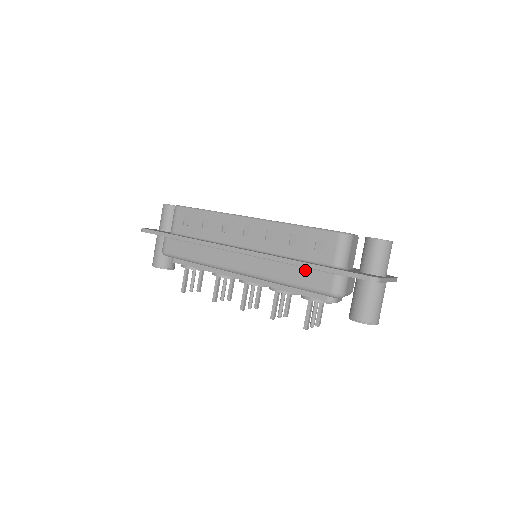
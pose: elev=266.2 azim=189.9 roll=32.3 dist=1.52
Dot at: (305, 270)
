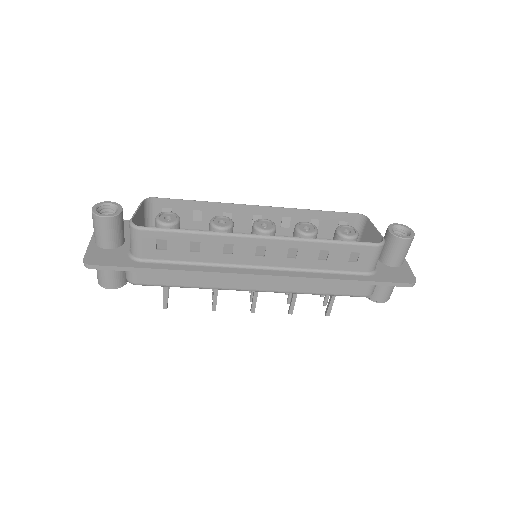
Dot at: (340, 282)
